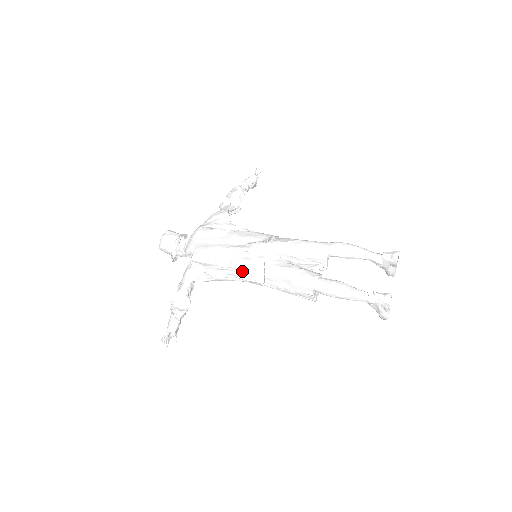
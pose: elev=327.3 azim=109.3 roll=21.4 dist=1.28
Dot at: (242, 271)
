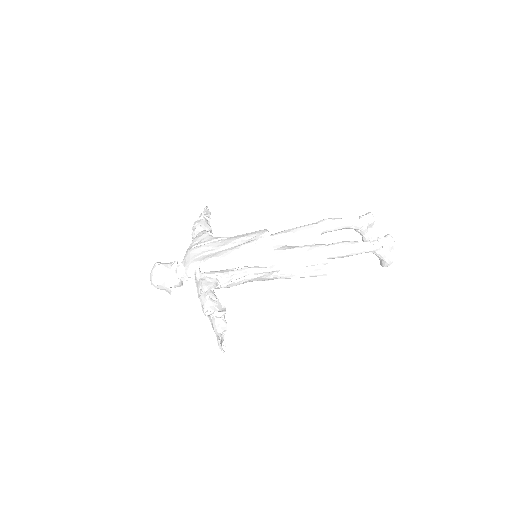
Dot at: (255, 266)
